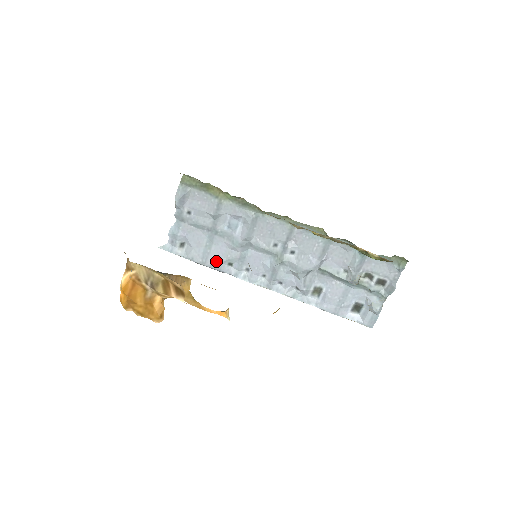
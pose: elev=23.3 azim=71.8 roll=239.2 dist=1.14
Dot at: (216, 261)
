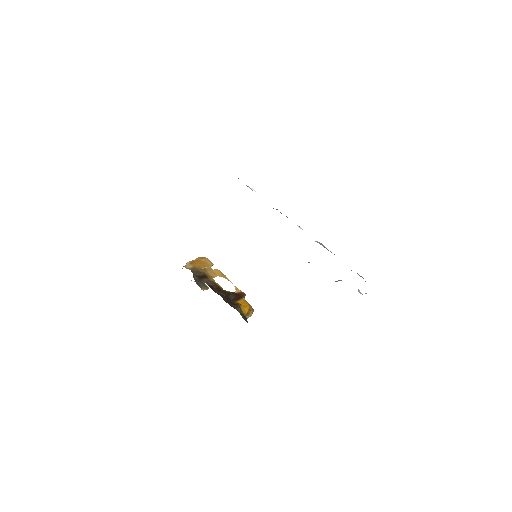
Dot at: occluded
